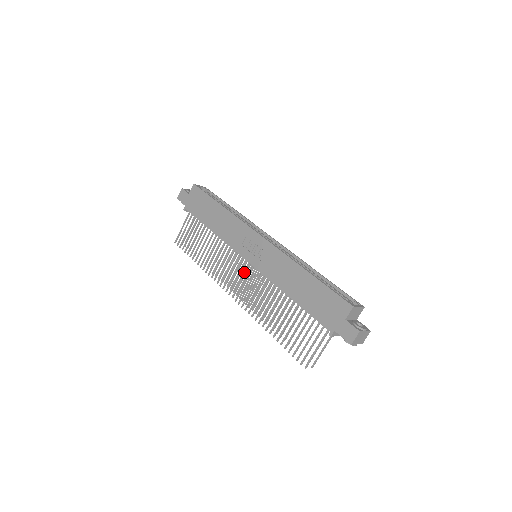
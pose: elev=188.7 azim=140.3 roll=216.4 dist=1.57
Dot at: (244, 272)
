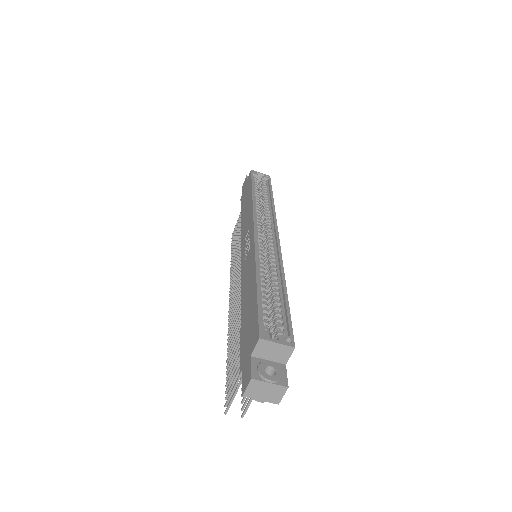
Dot at: occluded
